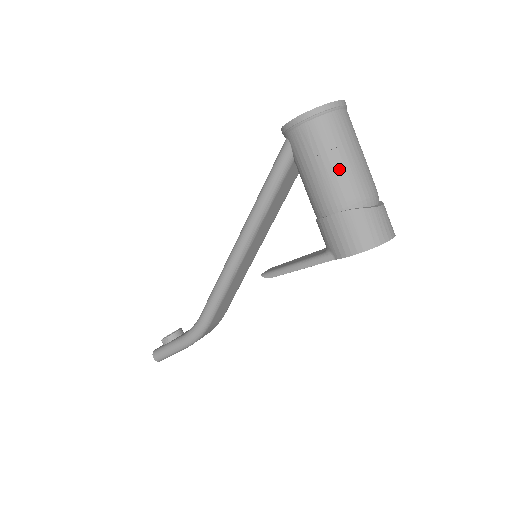
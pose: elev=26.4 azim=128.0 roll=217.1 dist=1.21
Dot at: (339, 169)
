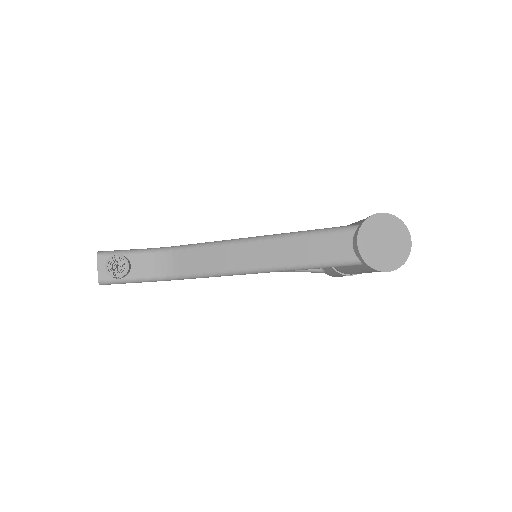
Dot at: occluded
